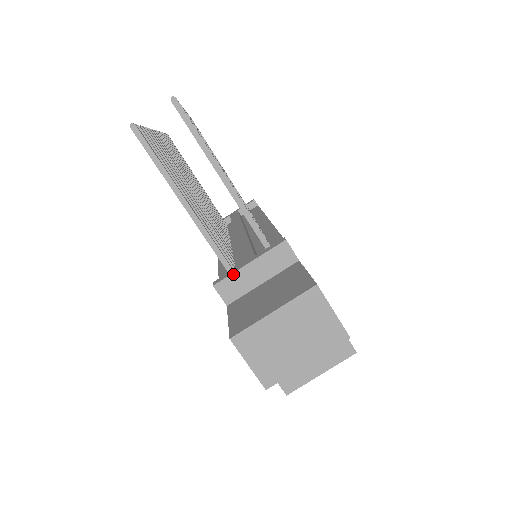
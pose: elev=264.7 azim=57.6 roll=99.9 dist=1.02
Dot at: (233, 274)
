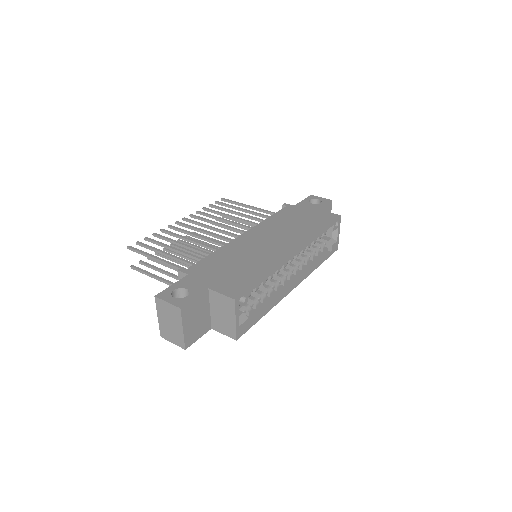
Dot at: occluded
